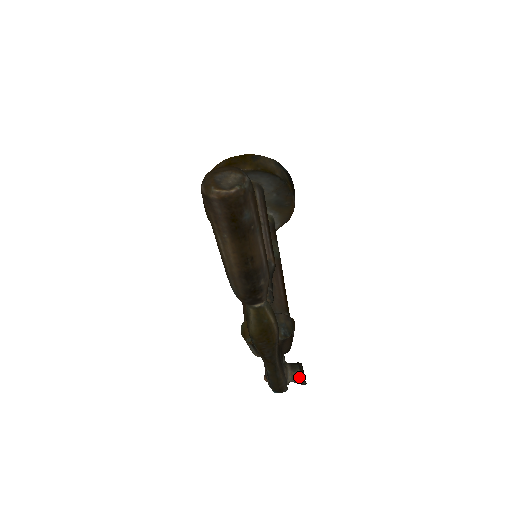
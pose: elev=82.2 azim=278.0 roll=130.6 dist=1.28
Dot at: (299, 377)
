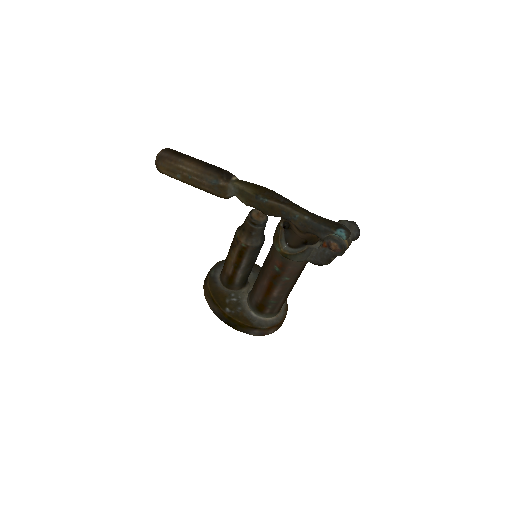
Dot at: (343, 222)
